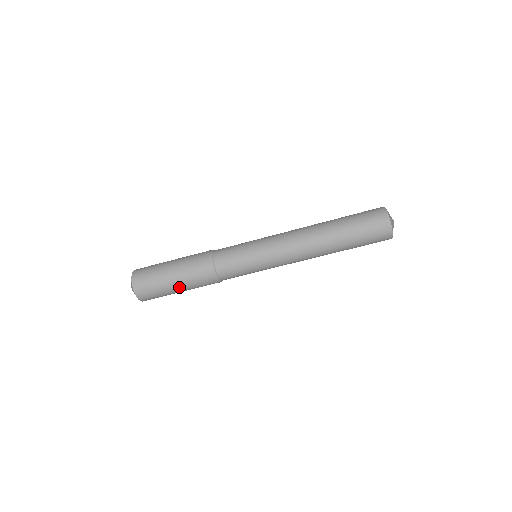
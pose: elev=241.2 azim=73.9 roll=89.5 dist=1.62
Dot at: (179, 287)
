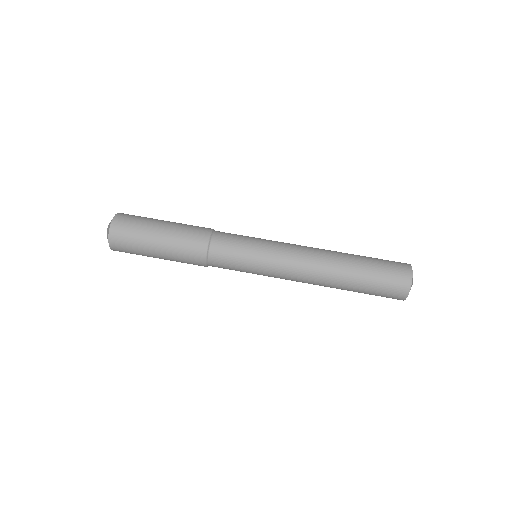
Dot at: (163, 232)
